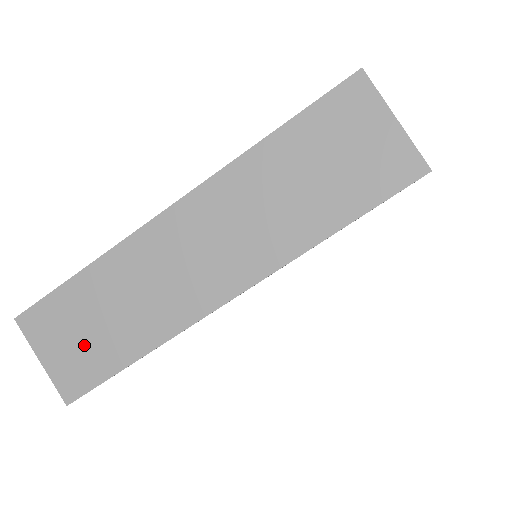
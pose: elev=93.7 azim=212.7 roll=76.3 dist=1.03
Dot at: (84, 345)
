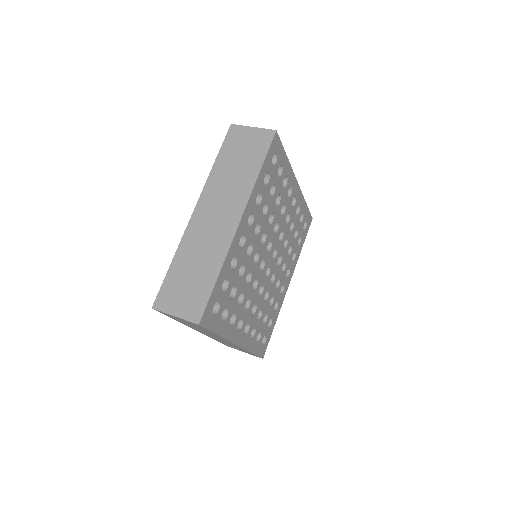
Dot at: (191, 291)
